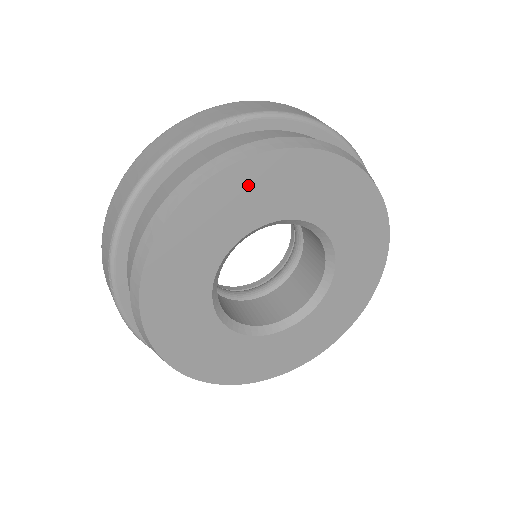
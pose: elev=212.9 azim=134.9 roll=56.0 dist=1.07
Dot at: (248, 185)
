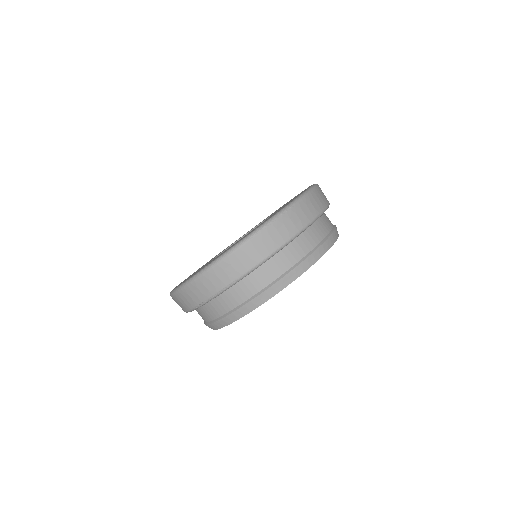
Dot at: occluded
